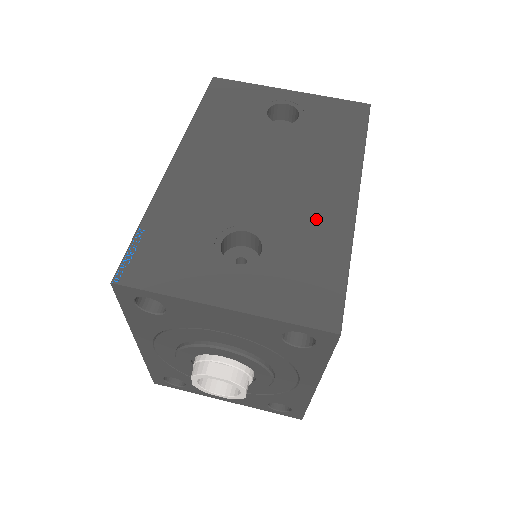
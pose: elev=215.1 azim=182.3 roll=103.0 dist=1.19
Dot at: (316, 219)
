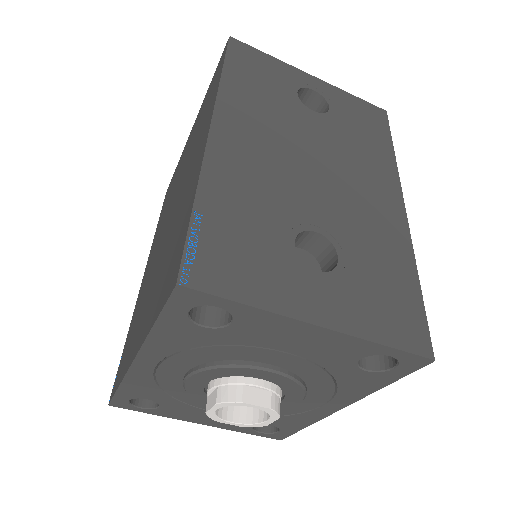
Dot at: (377, 227)
